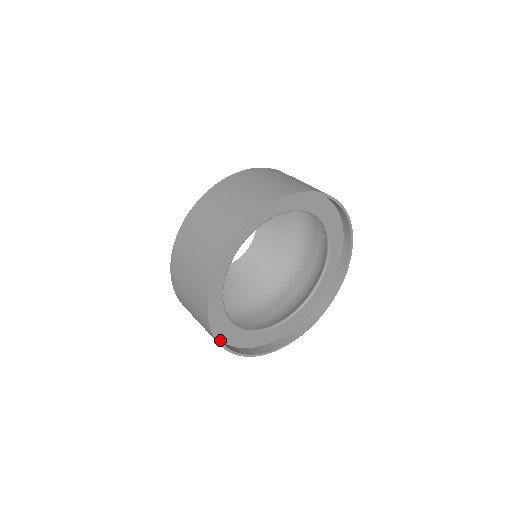
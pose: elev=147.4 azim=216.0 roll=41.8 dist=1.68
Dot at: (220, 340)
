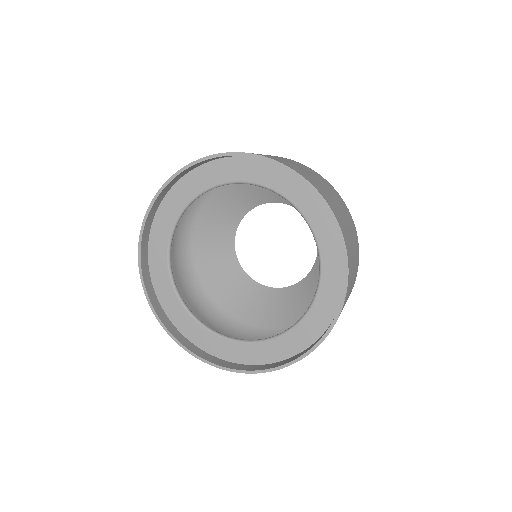
Dot at: (246, 364)
